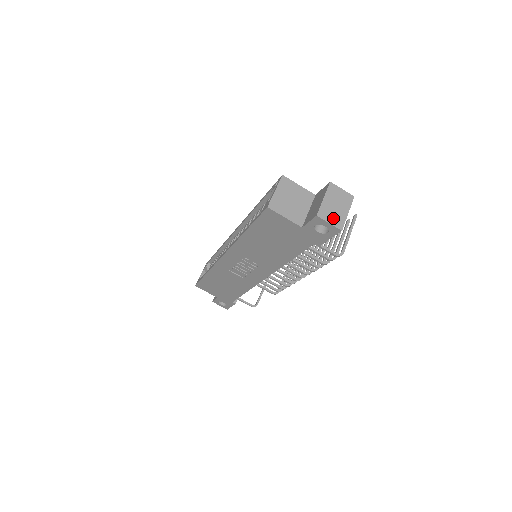
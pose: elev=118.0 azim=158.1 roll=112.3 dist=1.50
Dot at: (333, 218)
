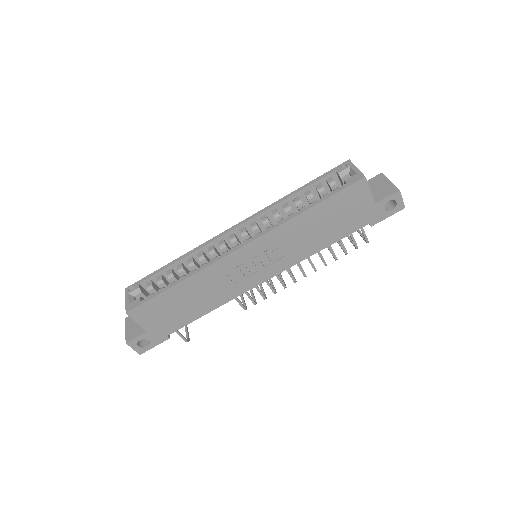
Dot at: occluded
